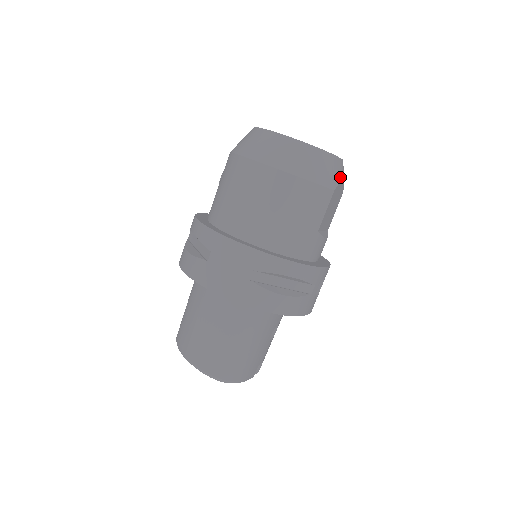
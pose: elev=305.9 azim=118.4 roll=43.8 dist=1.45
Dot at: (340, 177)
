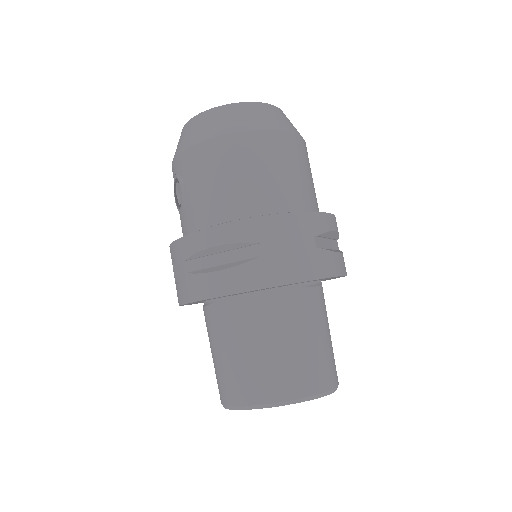
Dot at: occluded
